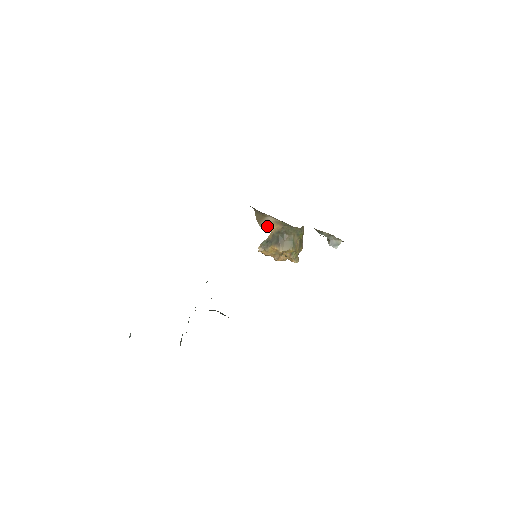
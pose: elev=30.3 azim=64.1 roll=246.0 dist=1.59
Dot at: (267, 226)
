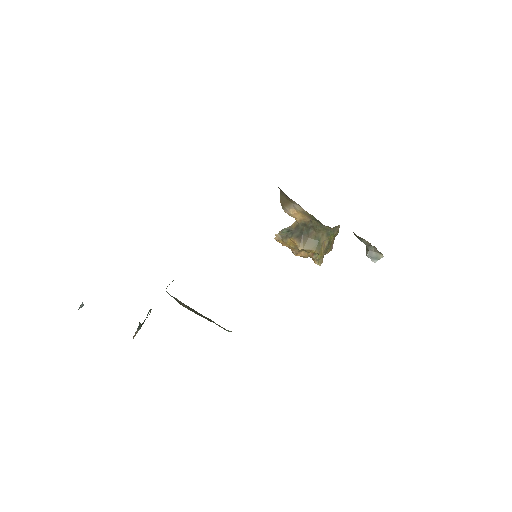
Dot at: (292, 213)
